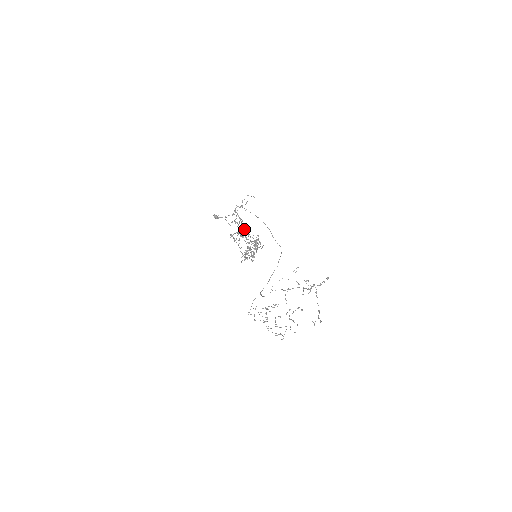
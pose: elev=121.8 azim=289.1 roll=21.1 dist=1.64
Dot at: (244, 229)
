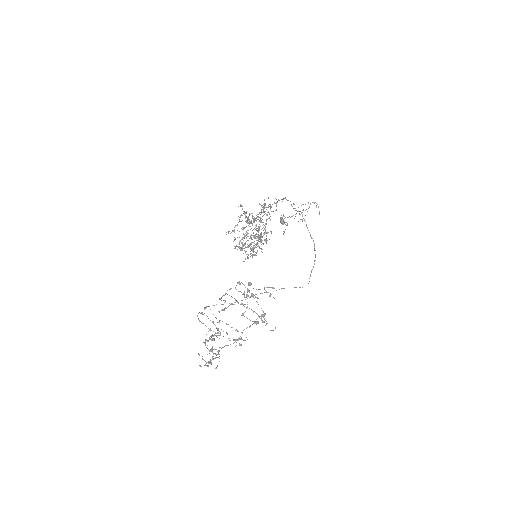
Dot at: (261, 212)
